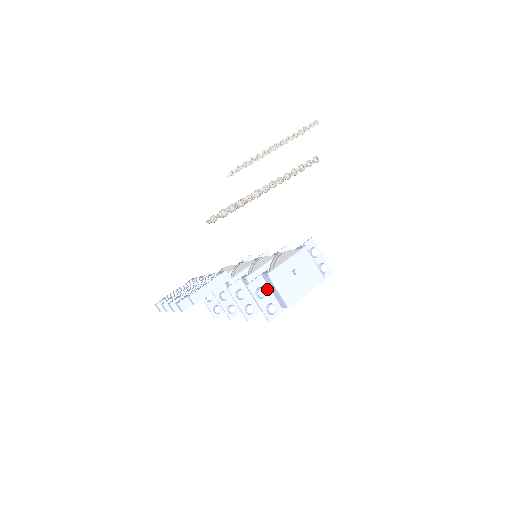
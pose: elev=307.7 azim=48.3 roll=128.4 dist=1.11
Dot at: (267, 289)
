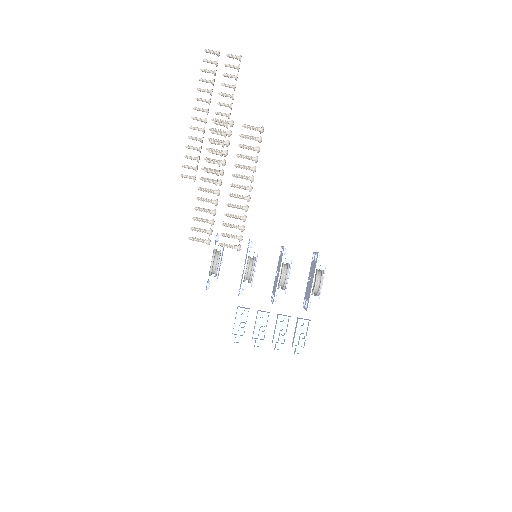
Dot at: (308, 299)
